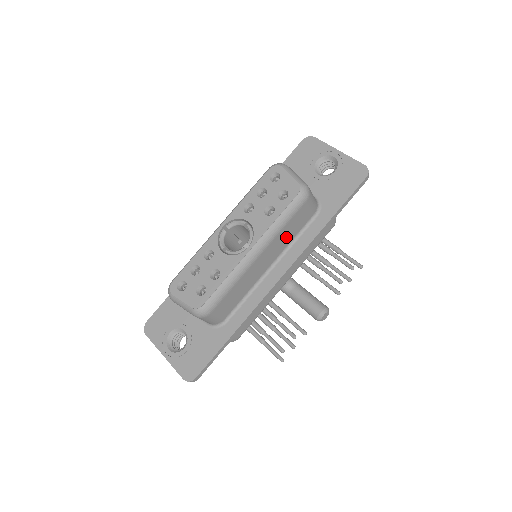
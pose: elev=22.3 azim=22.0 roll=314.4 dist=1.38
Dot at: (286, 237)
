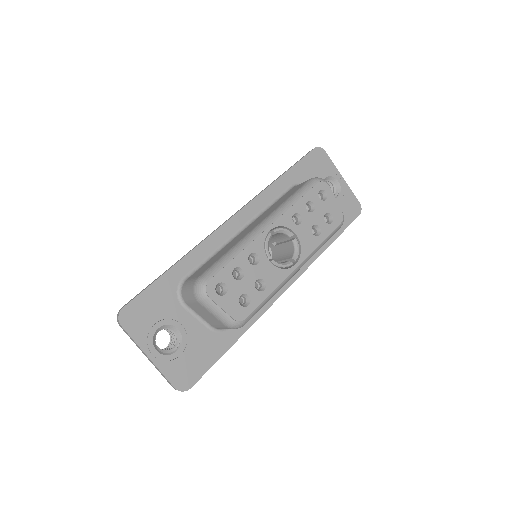
Dot at: occluded
